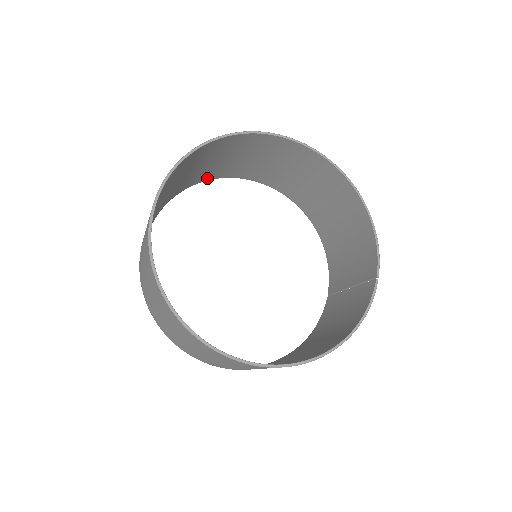
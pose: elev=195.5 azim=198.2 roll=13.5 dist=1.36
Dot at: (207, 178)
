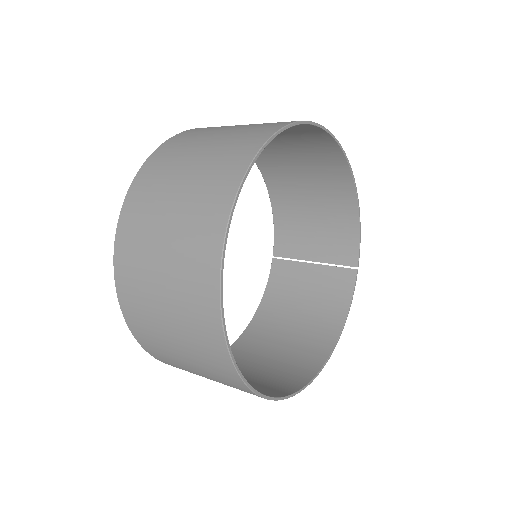
Dot at: occluded
